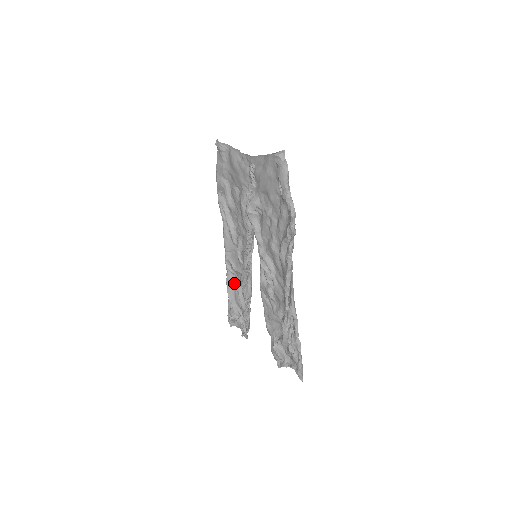
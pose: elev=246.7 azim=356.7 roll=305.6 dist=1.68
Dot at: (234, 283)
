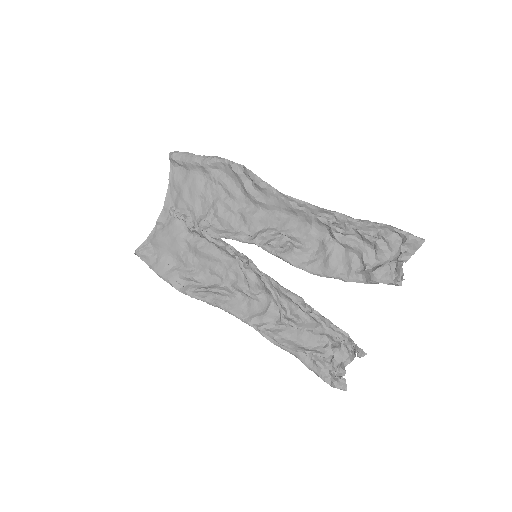
Dot at: (283, 332)
